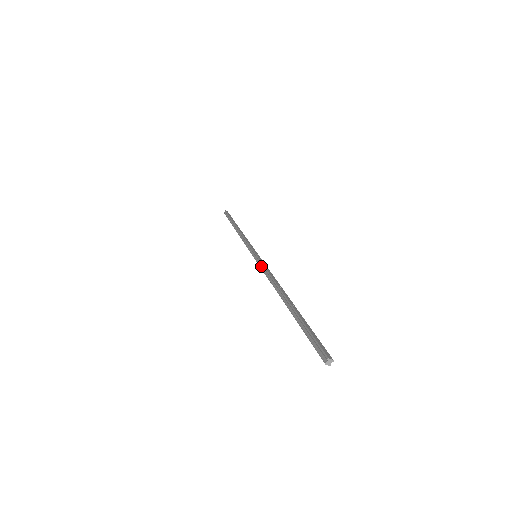
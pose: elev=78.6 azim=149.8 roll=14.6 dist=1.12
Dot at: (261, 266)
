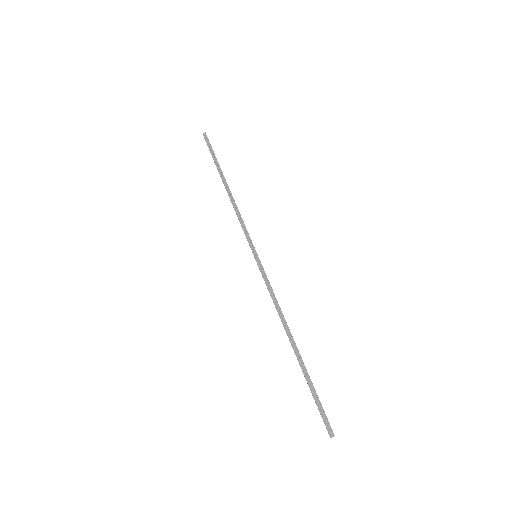
Dot at: occluded
